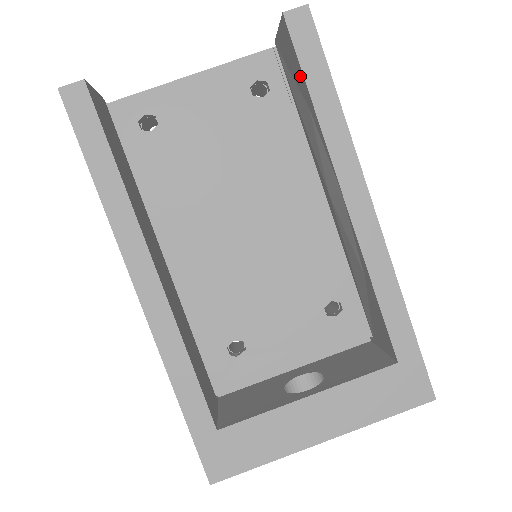
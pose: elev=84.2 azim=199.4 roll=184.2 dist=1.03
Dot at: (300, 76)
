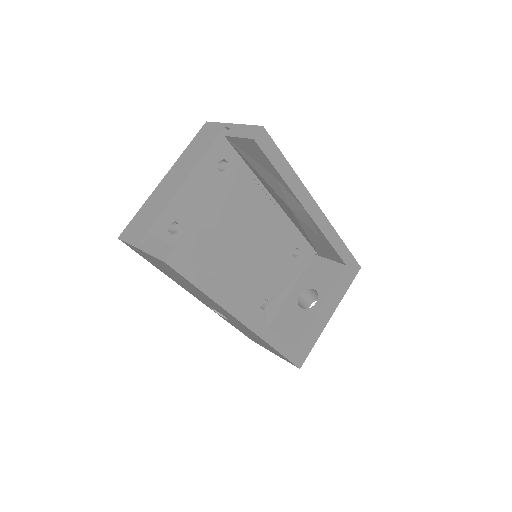
Dot at: (268, 165)
